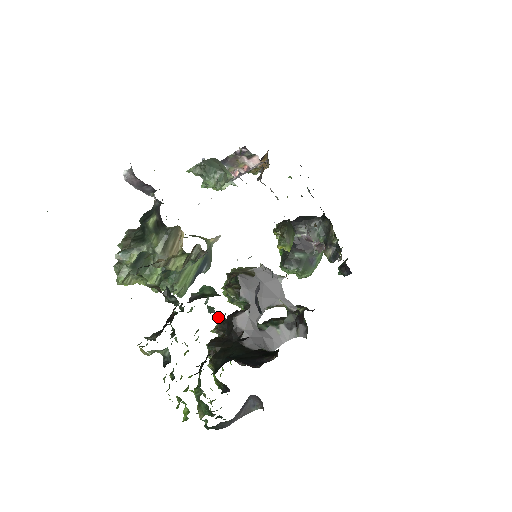
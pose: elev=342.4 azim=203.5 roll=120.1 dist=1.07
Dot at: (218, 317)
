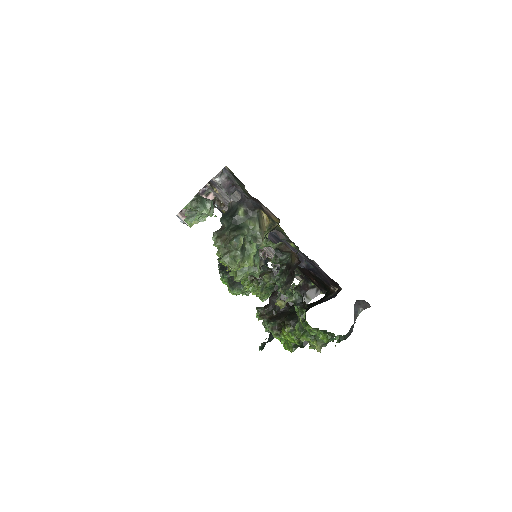
Dot at: (256, 309)
